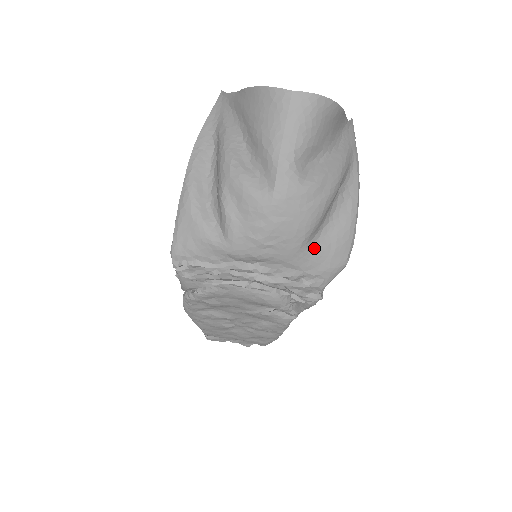
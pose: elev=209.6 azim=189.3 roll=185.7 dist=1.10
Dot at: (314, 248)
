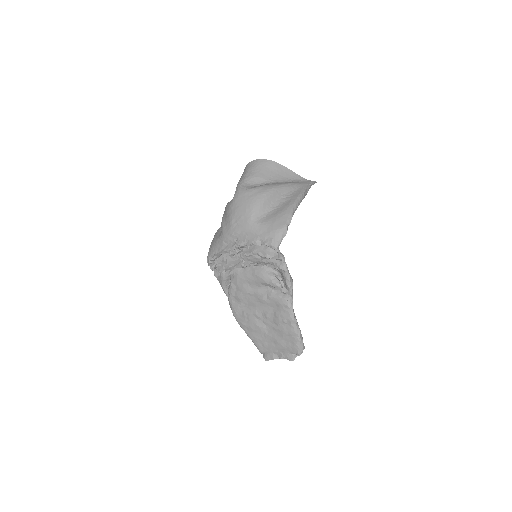
Dot at: (262, 221)
